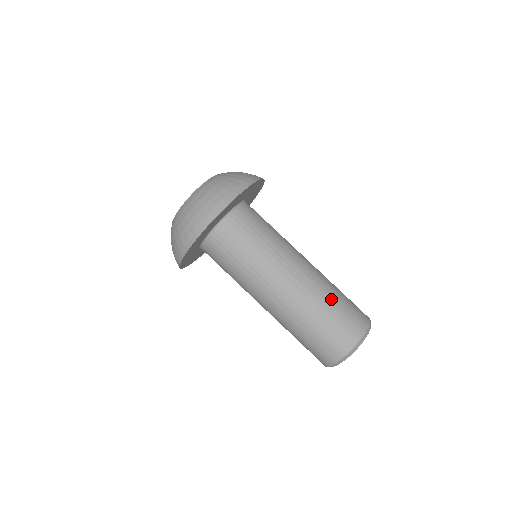
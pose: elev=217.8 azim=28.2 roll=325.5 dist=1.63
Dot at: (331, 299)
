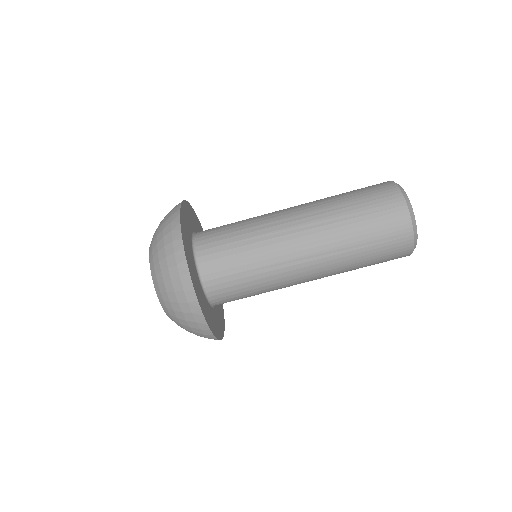
Dot at: (344, 203)
